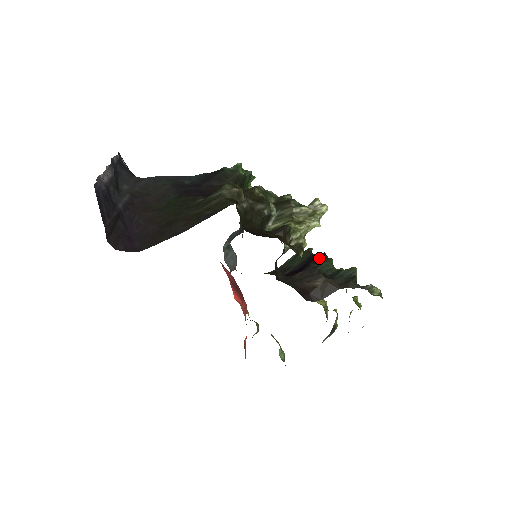
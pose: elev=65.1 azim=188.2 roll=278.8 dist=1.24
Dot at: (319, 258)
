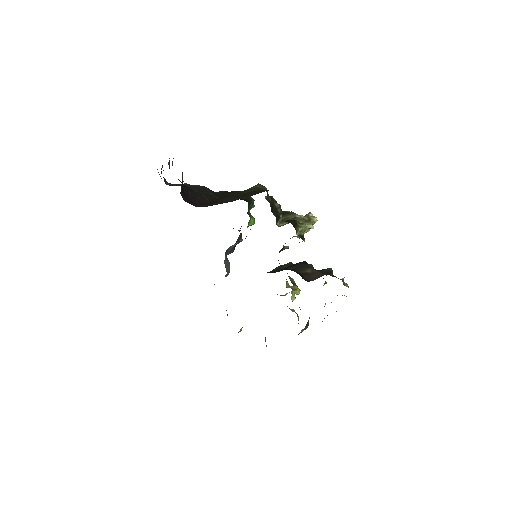
Dot at: occluded
